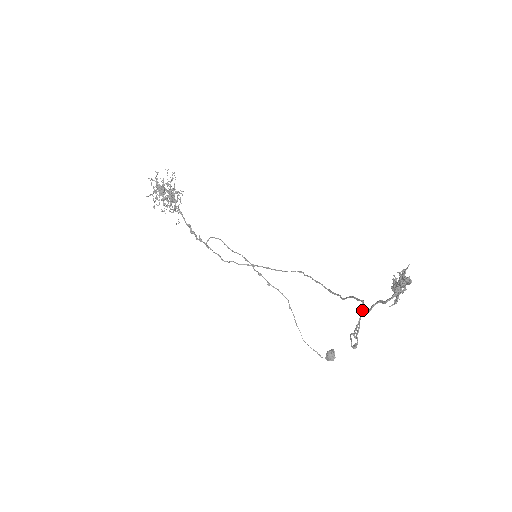
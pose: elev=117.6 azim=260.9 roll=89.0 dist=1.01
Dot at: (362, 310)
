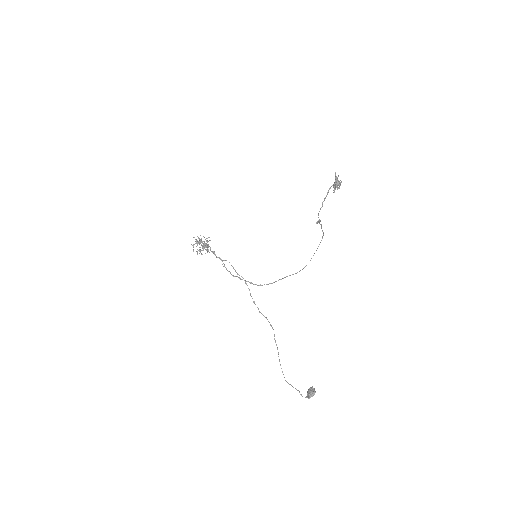
Dot at: occluded
